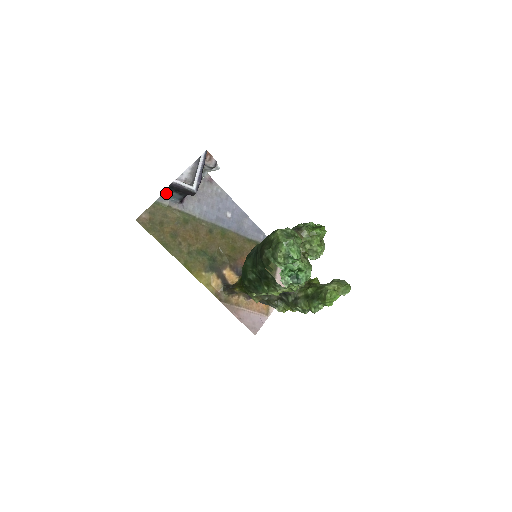
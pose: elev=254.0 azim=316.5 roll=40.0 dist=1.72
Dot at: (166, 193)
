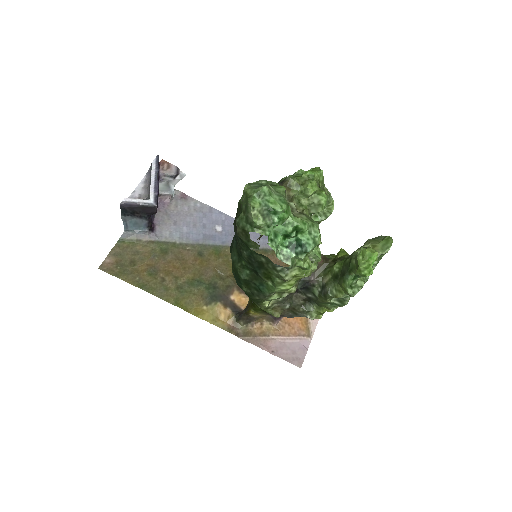
Dot at: (127, 224)
